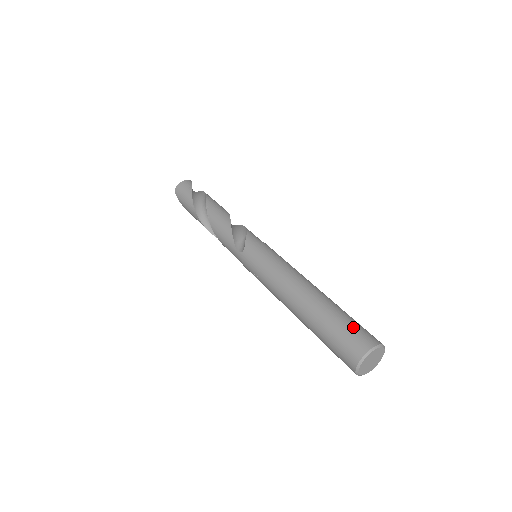
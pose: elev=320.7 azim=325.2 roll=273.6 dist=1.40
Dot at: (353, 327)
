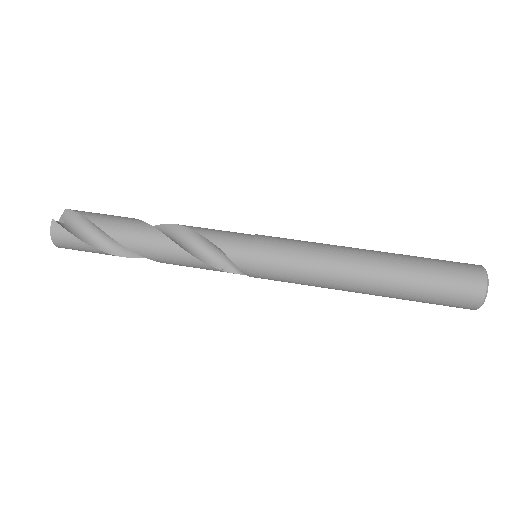
Dot at: (449, 289)
